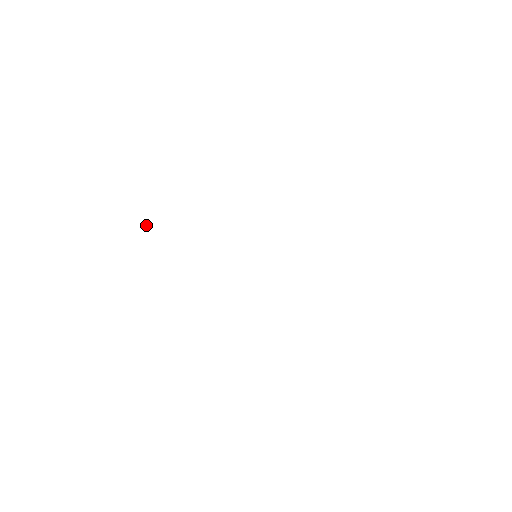
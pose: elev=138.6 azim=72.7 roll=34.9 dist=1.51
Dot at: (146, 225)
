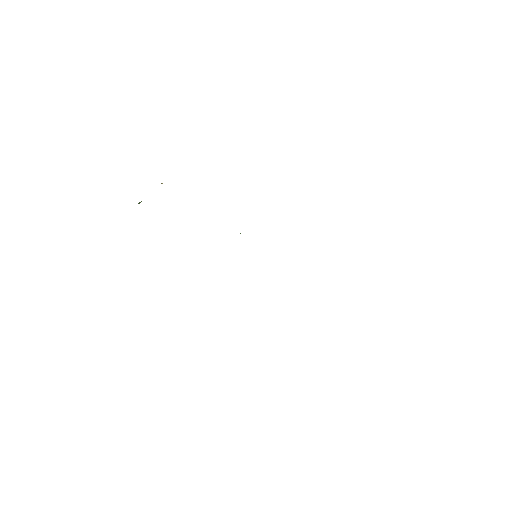
Dot at: occluded
